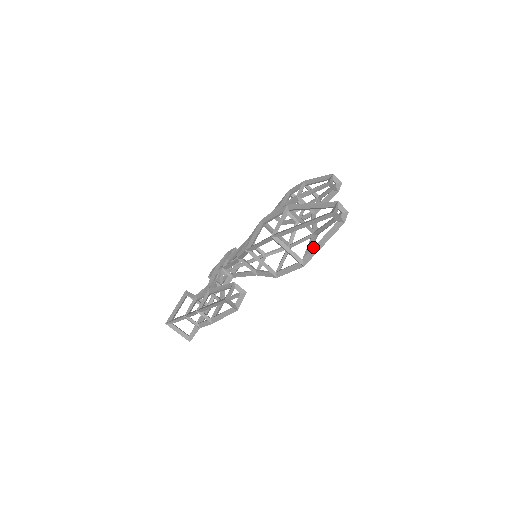
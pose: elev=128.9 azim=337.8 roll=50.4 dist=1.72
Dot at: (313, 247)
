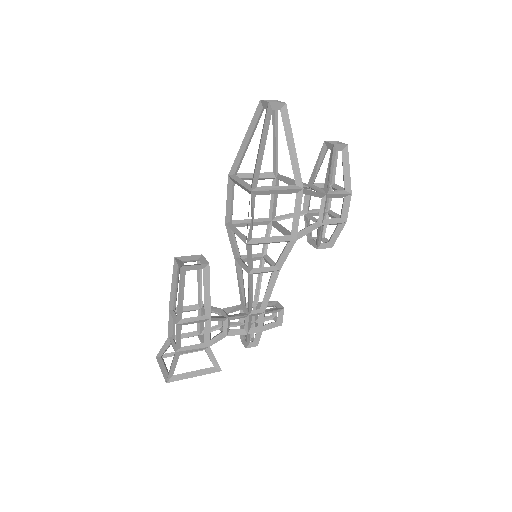
Dot at: (256, 160)
